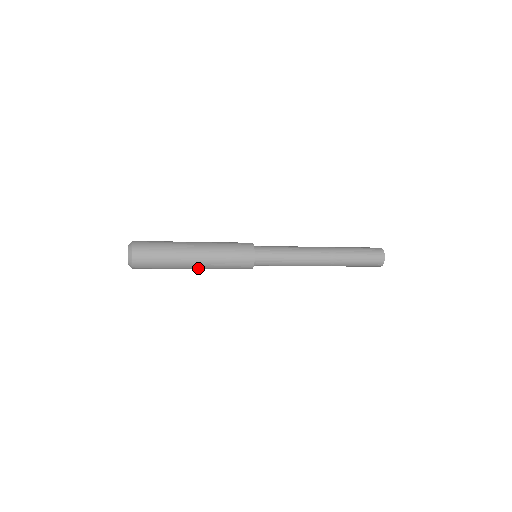
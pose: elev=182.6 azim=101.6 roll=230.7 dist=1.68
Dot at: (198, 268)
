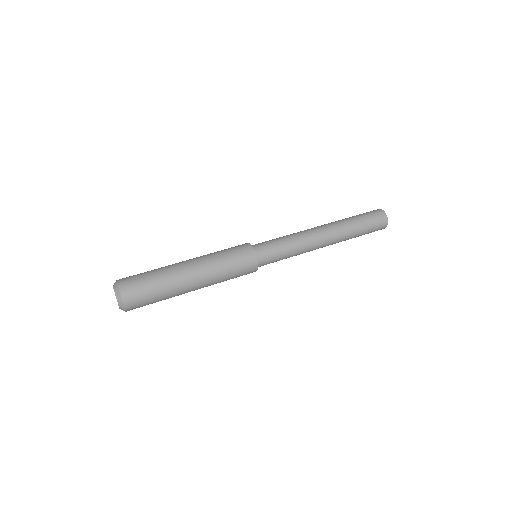
Dot at: occluded
